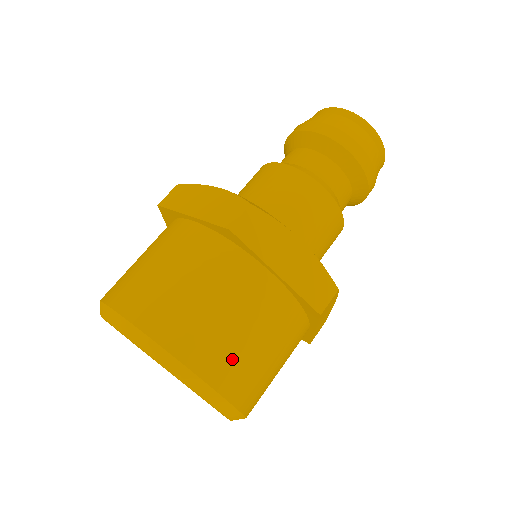
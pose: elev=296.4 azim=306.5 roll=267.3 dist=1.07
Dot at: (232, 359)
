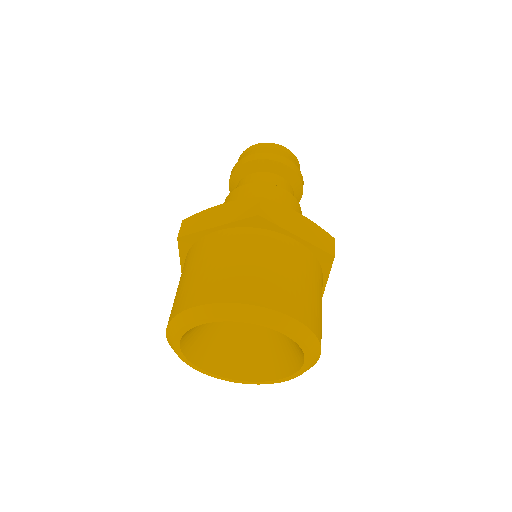
Dot at: (302, 301)
